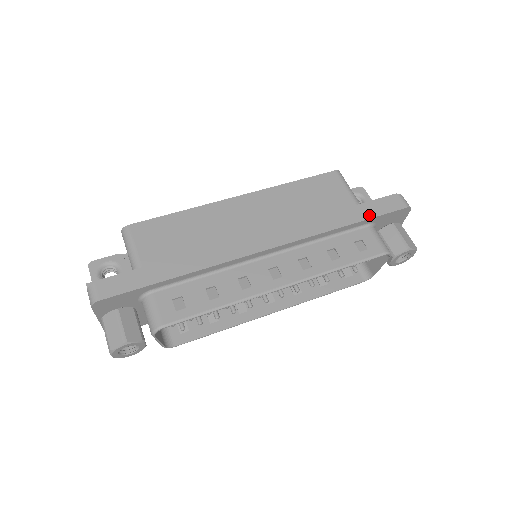
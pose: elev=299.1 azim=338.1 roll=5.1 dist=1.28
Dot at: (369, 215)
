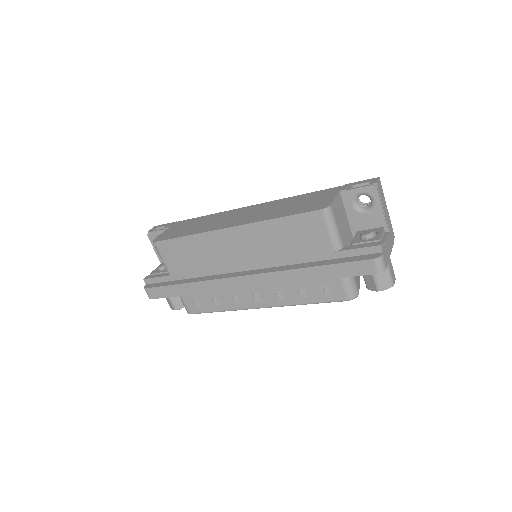
Dot at: (336, 275)
